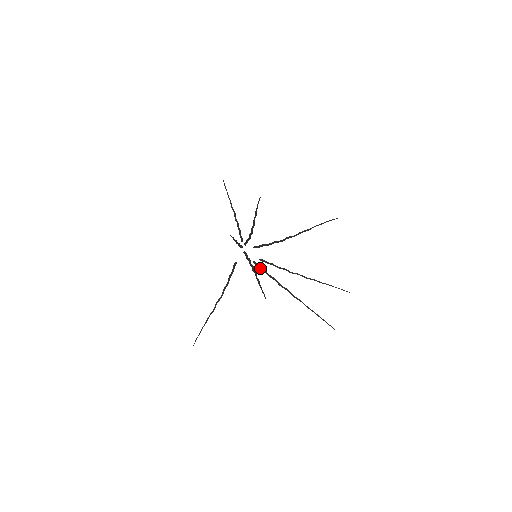
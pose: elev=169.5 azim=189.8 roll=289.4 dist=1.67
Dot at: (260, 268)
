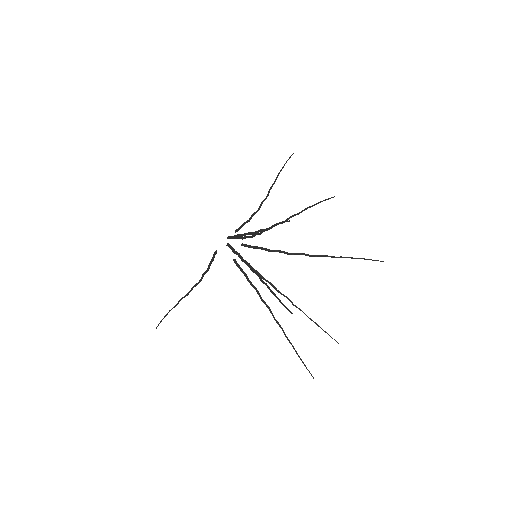
Dot at: (241, 270)
